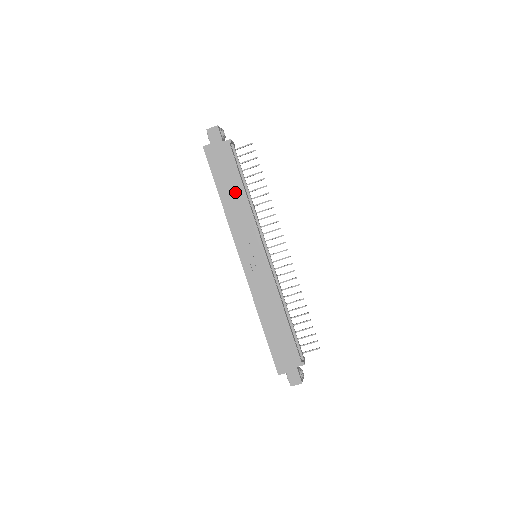
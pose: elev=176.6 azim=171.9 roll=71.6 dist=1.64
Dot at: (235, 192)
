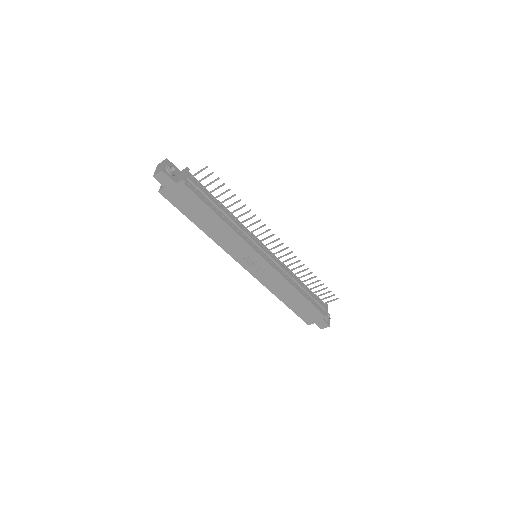
Dot at: (212, 222)
